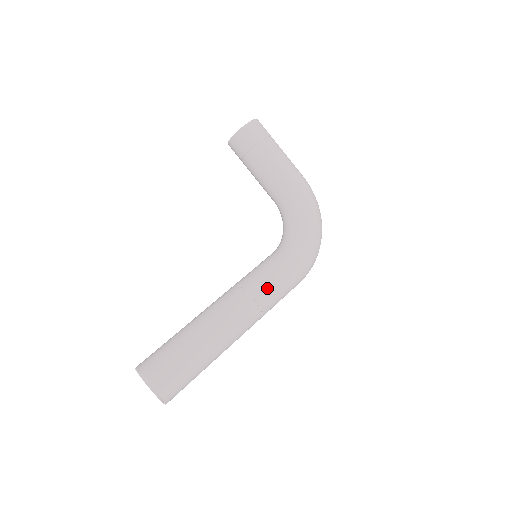
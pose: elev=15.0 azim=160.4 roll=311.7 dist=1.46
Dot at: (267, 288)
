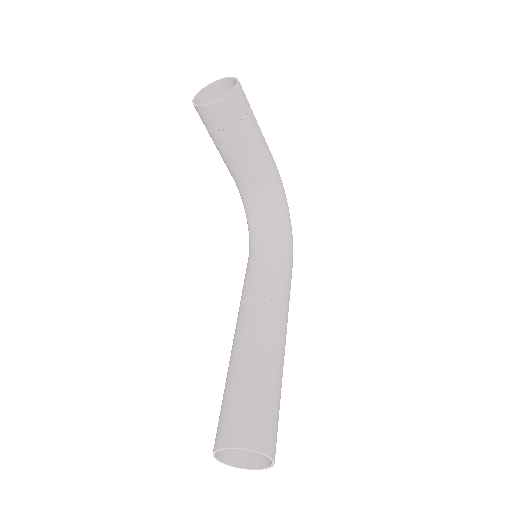
Dot at: (288, 293)
